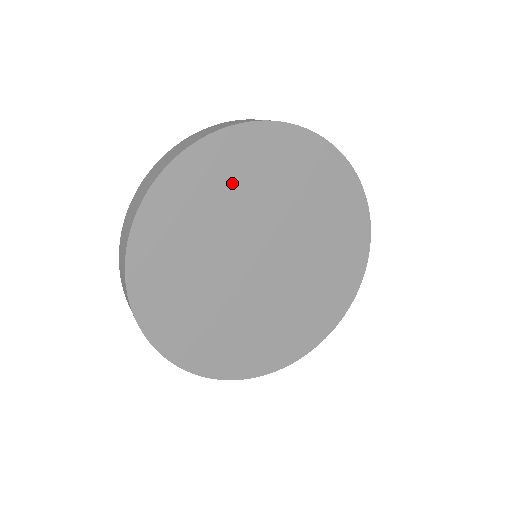
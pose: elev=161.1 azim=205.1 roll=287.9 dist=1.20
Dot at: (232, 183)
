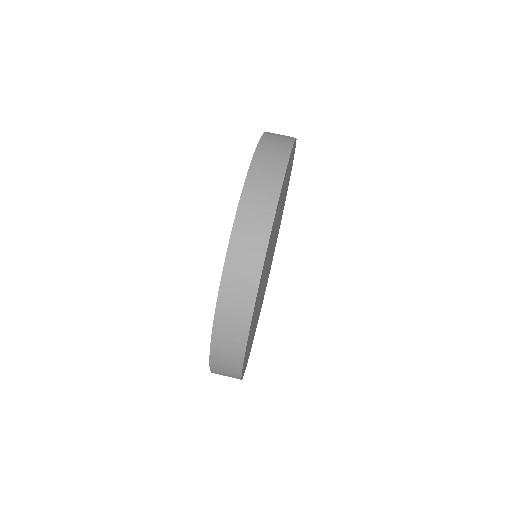
Dot at: (270, 243)
